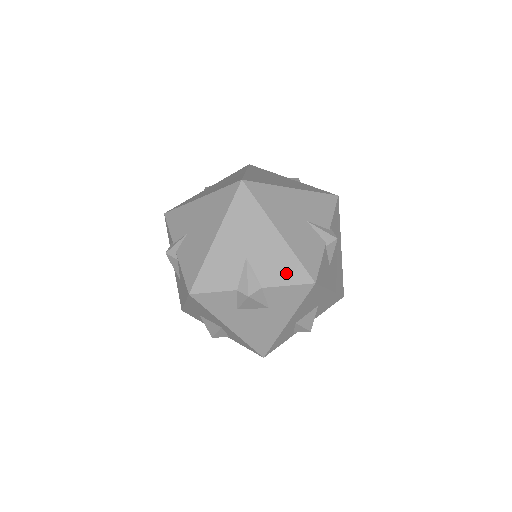
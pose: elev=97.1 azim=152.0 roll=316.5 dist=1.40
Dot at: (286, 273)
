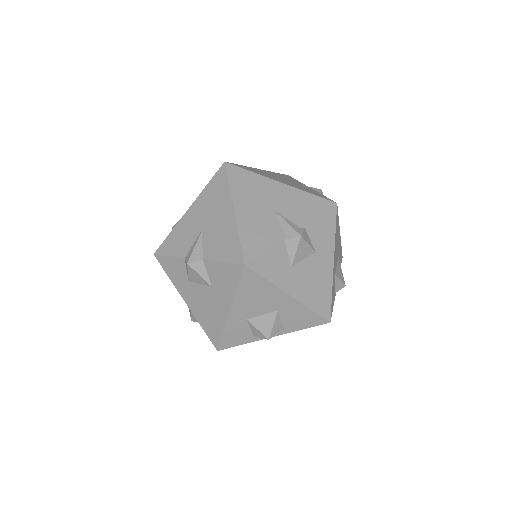
Dot at: (225, 250)
